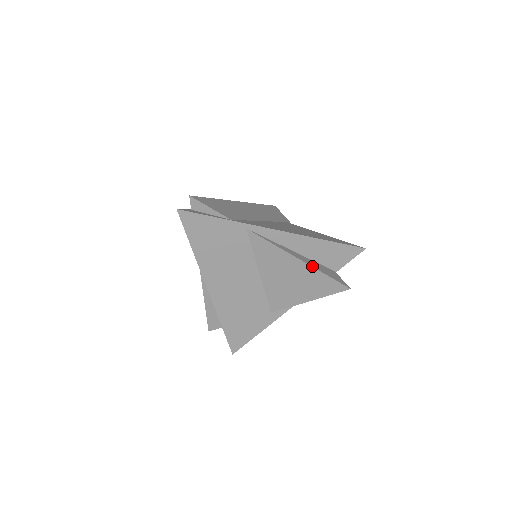
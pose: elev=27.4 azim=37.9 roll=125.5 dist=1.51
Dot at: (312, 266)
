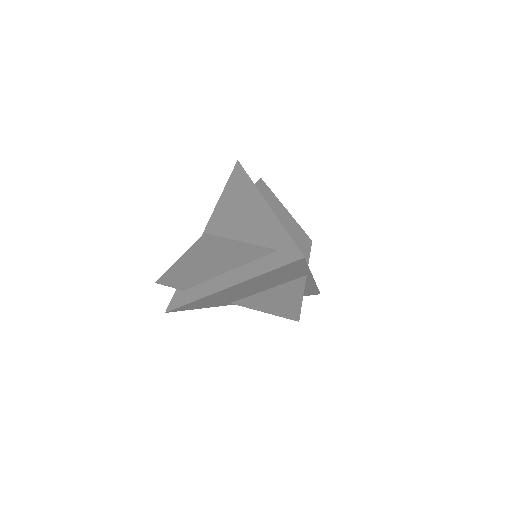
Dot at: occluded
